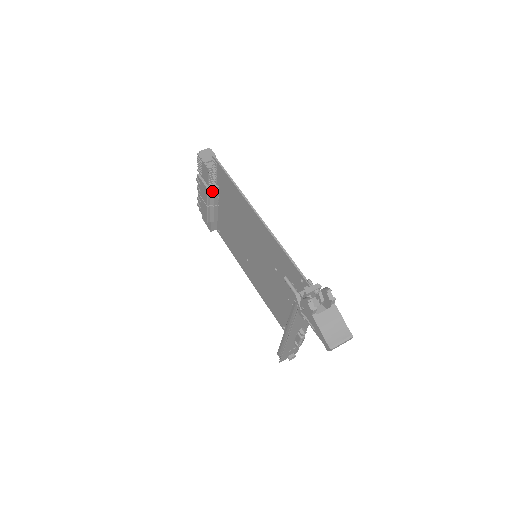
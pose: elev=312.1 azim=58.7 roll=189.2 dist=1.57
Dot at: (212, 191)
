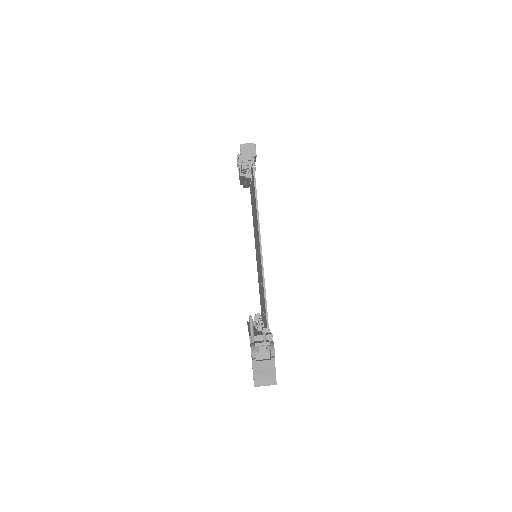
Dot at: (245, 177)
